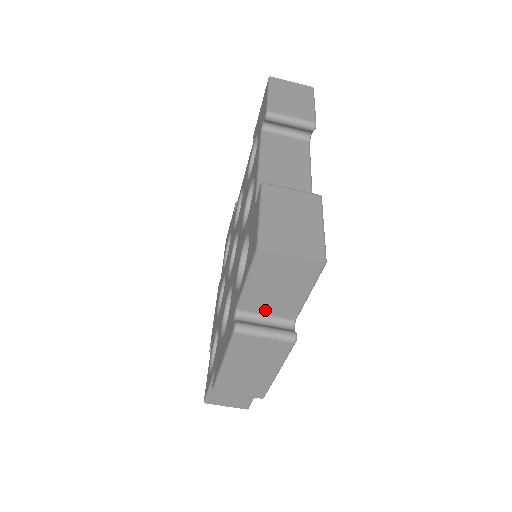
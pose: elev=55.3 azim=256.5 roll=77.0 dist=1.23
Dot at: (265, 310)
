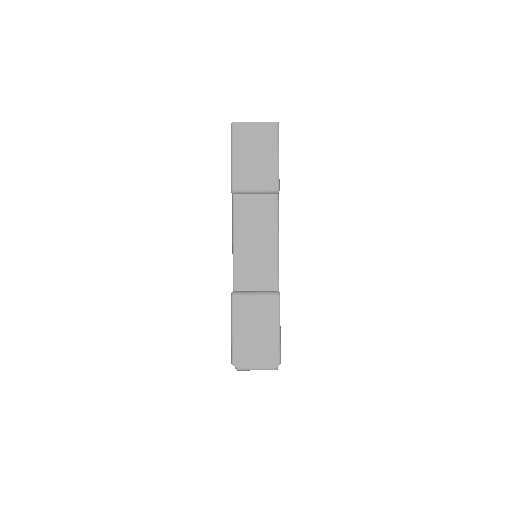
Dot at: occluded
